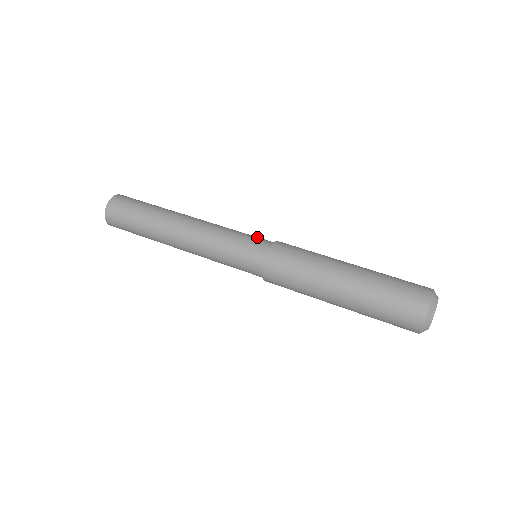
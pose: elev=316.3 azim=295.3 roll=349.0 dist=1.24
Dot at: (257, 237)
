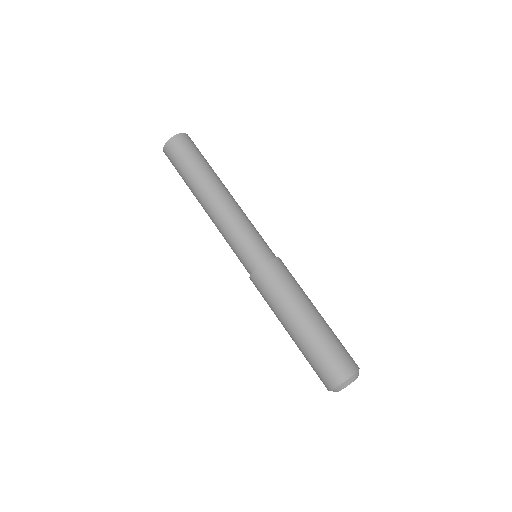
Dot at: (256, 248)
